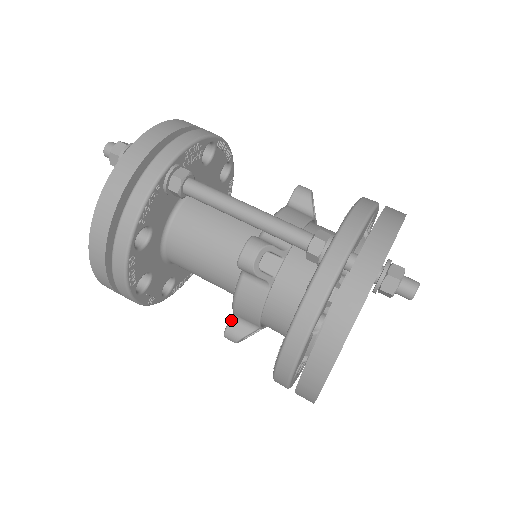
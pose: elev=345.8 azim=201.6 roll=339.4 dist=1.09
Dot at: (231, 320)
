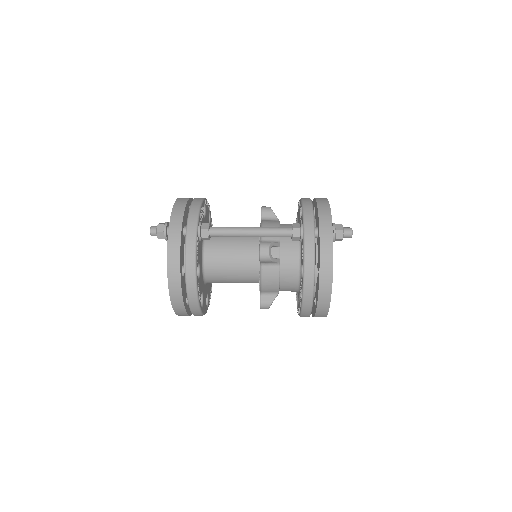
Dot at: (261, 296)
